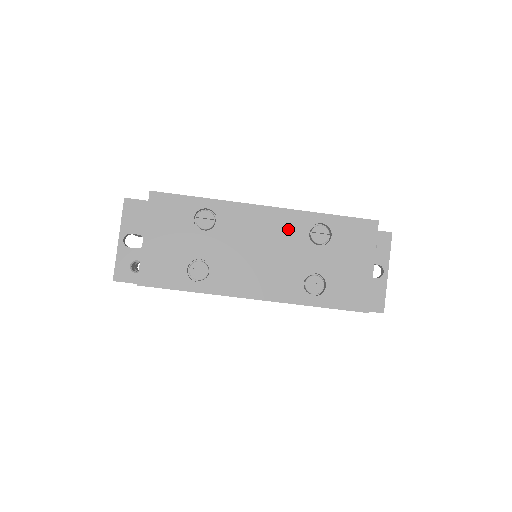
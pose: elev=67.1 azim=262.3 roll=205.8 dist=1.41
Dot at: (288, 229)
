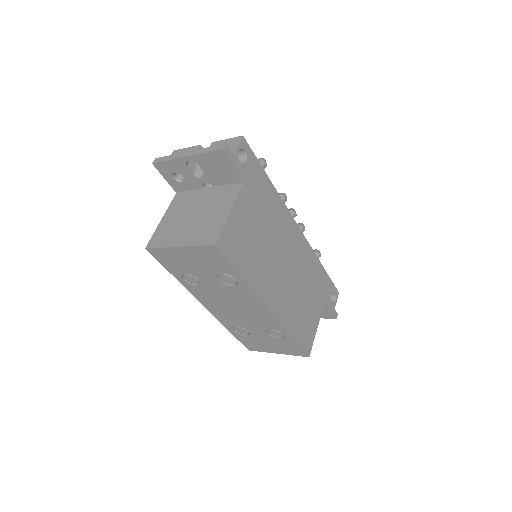
Dot at: (264, 320)
